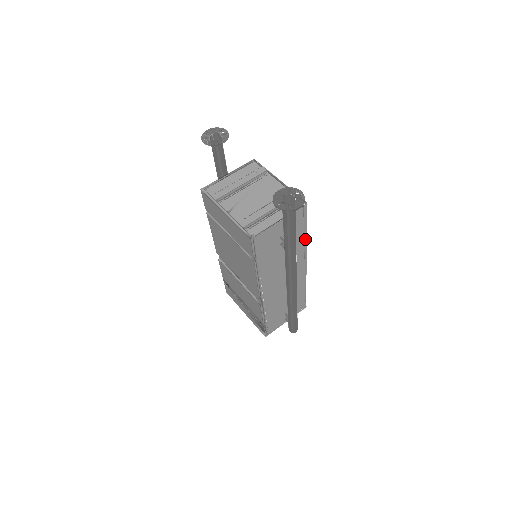
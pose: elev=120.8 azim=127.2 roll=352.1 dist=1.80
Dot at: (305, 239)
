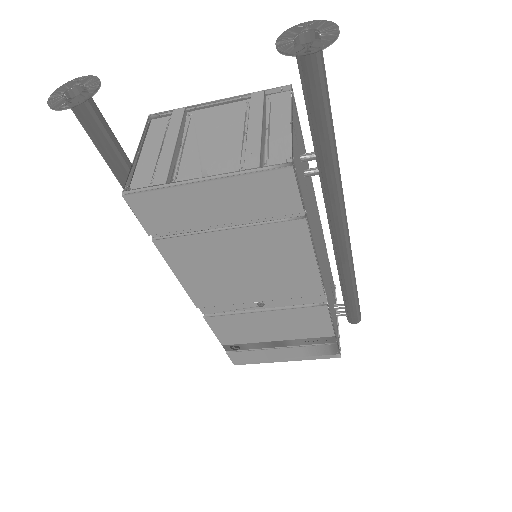
Dot at: (307, 163)
